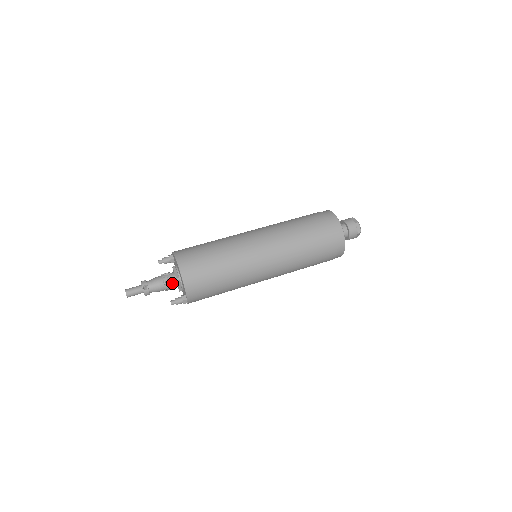
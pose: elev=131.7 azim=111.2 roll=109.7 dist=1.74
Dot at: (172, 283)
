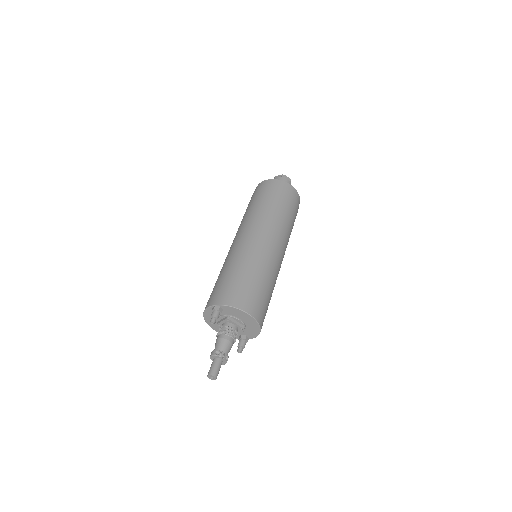
Dot at: occluded
